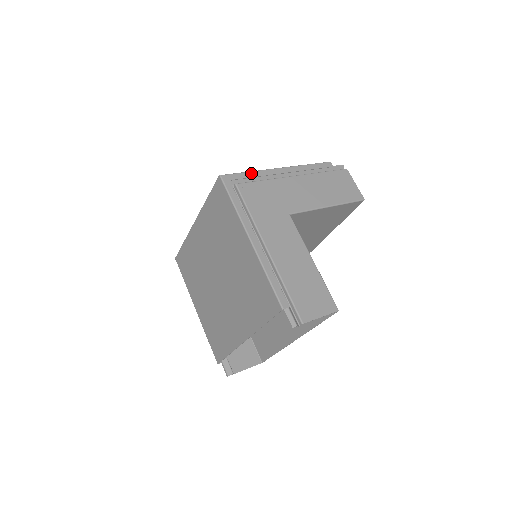
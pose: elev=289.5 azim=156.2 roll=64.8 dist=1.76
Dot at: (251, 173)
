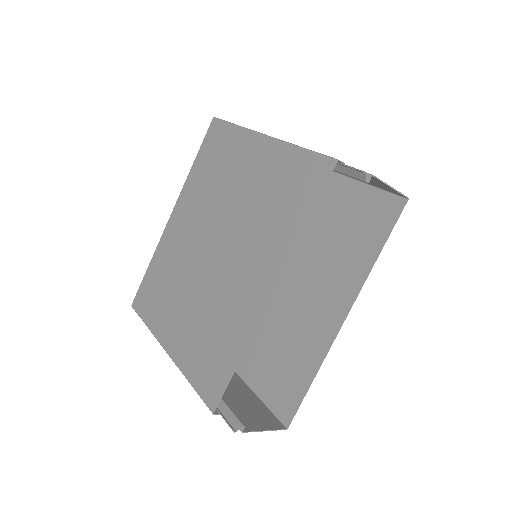
Dot at: occluded
